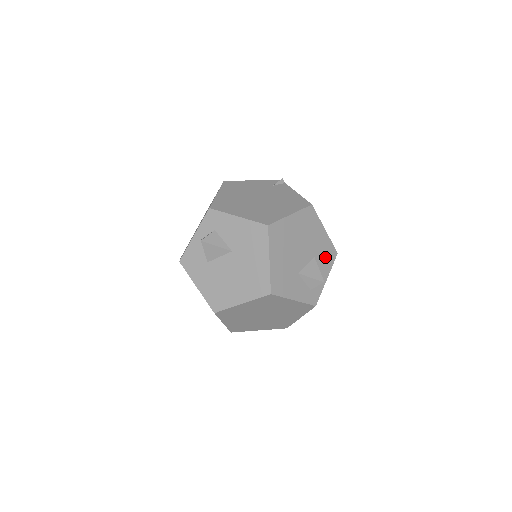
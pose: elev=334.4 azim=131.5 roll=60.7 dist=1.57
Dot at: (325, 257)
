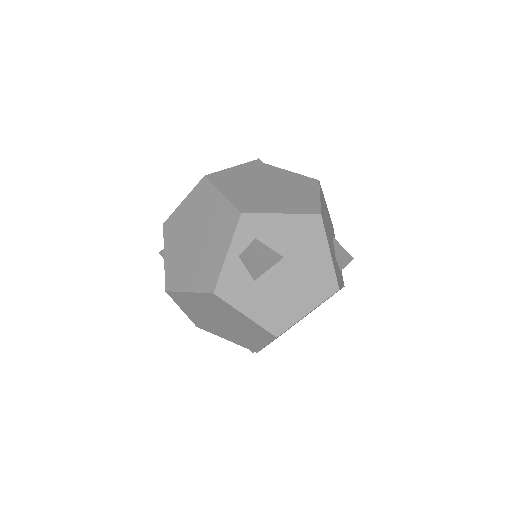
Dot at: (333, 233)
